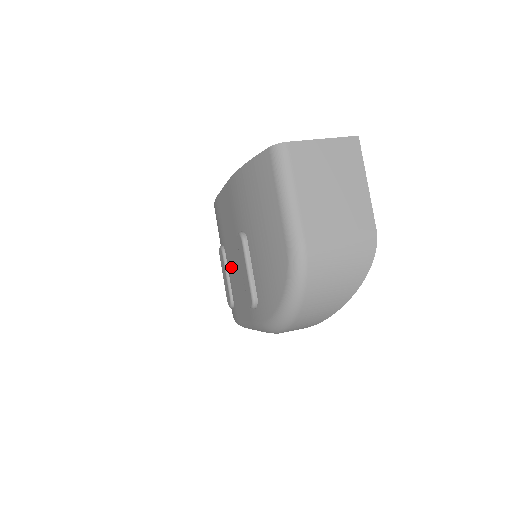
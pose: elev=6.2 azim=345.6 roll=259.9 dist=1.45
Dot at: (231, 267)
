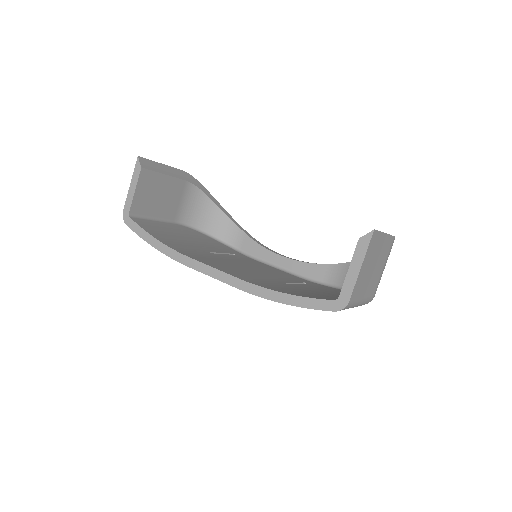
Dot at: occluded
